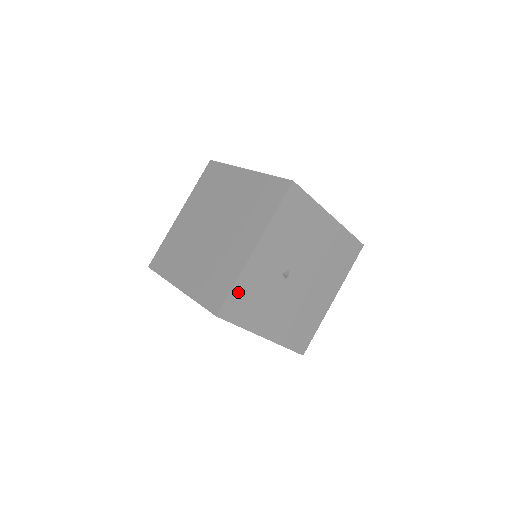
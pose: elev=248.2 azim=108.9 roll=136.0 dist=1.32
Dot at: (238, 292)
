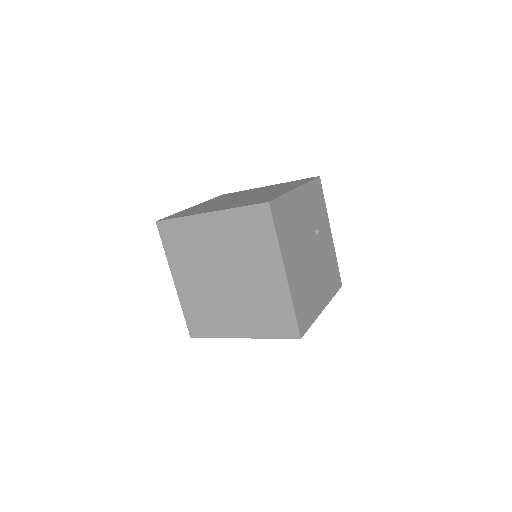
Dot at: occluded
